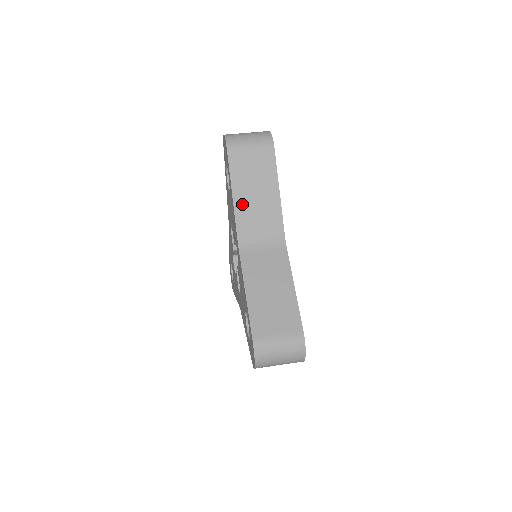
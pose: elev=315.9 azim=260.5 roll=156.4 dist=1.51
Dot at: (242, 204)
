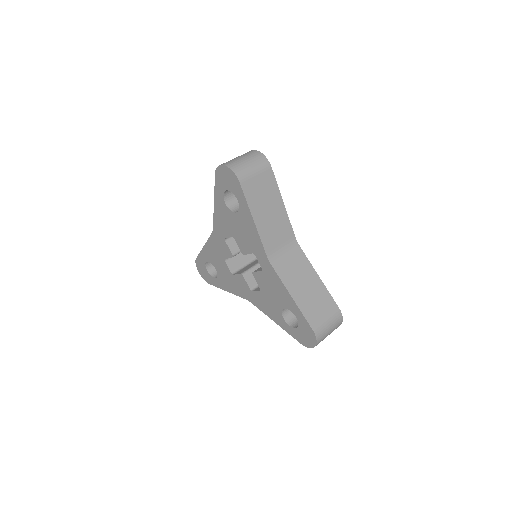
Dot at: (262, 225)
